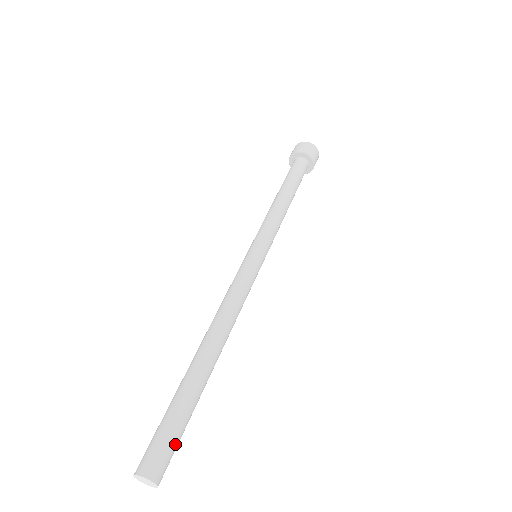
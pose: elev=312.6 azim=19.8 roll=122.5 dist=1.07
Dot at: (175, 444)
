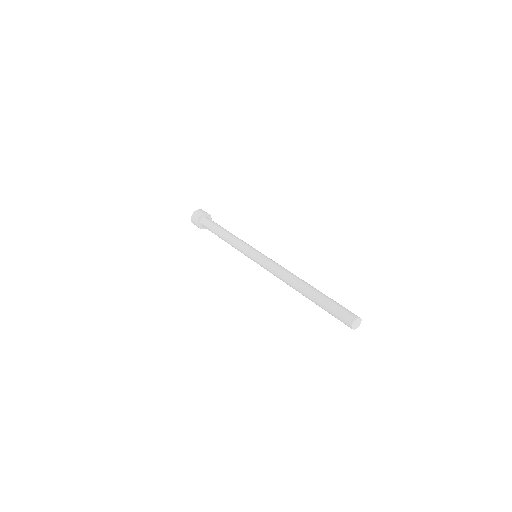
Dot at: occluded
